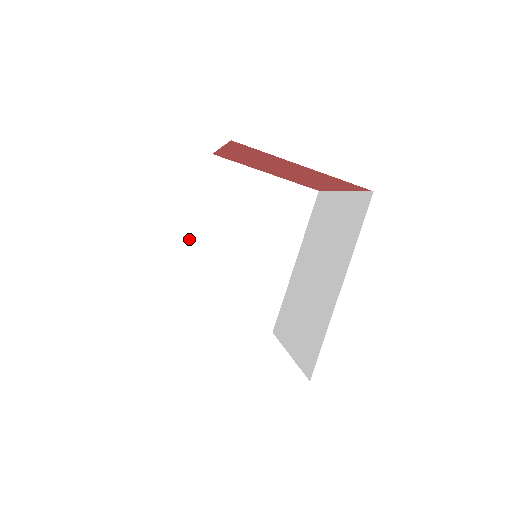
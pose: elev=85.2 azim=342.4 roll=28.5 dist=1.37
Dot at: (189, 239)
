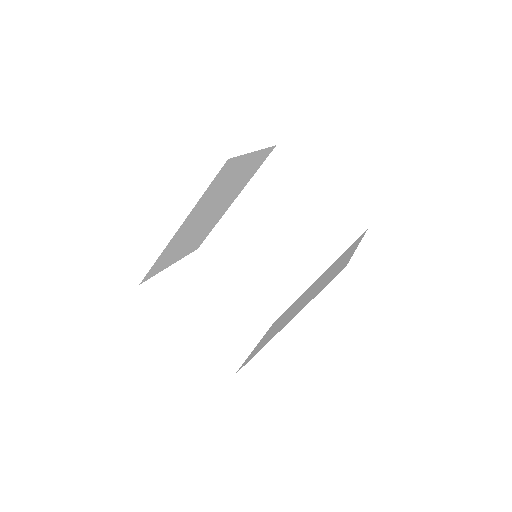
Dot at: (176, 234)
